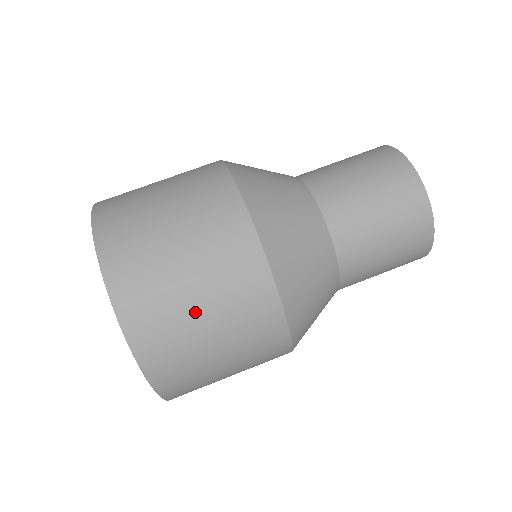
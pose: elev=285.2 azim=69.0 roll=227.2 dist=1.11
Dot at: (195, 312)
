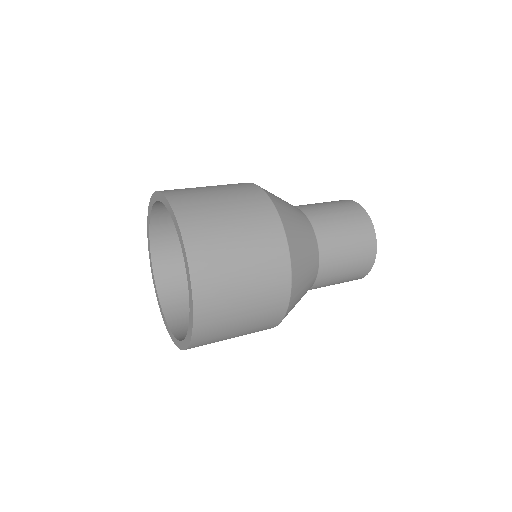
Dot at: (219, 203)
